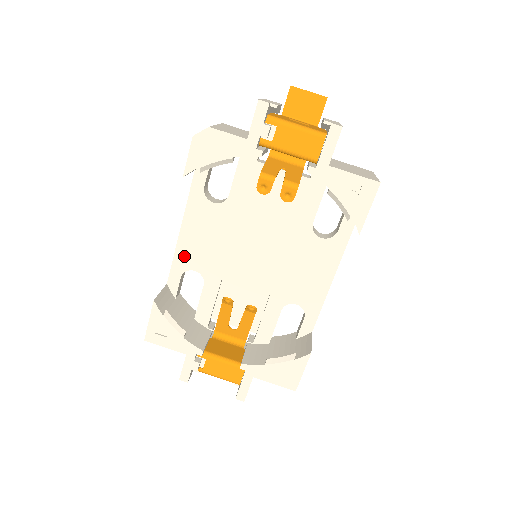
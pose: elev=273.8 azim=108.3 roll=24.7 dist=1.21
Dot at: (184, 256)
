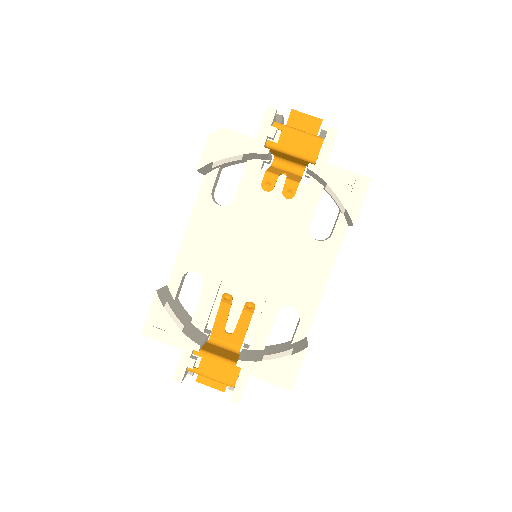
Dot at: (187, 257)
